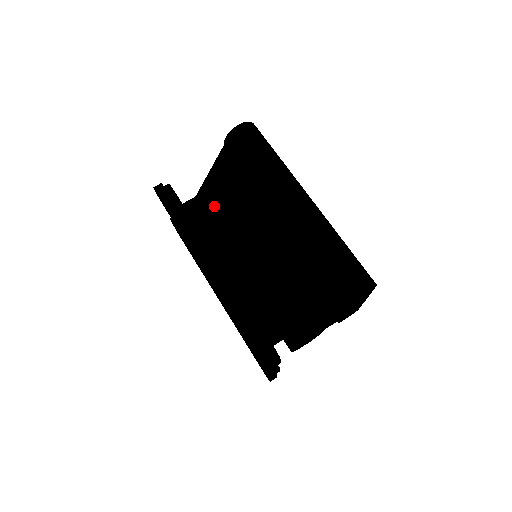
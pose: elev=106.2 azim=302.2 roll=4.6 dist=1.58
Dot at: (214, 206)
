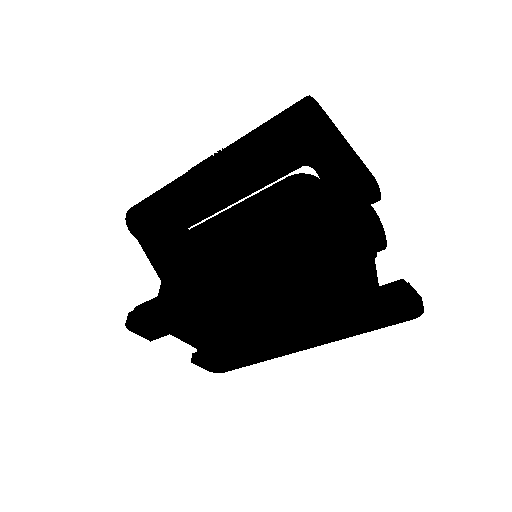
Dot at: (175, 266)
